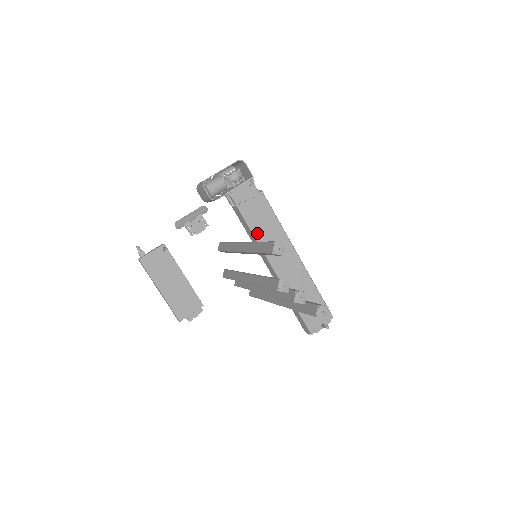
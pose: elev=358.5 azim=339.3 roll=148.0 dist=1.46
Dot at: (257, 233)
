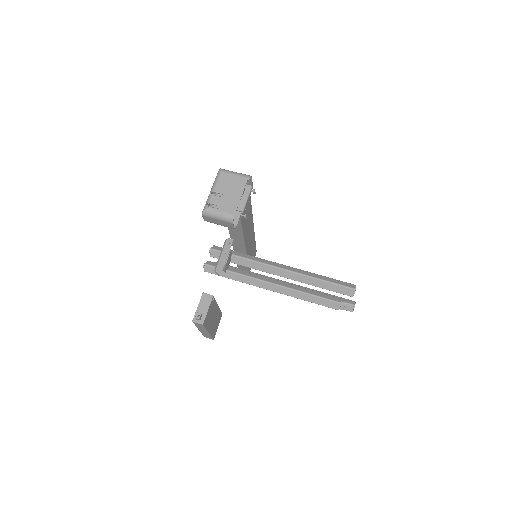
Dot at: (244, 230)
